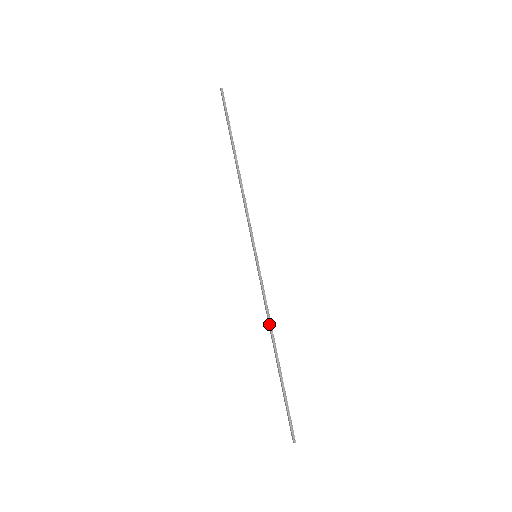
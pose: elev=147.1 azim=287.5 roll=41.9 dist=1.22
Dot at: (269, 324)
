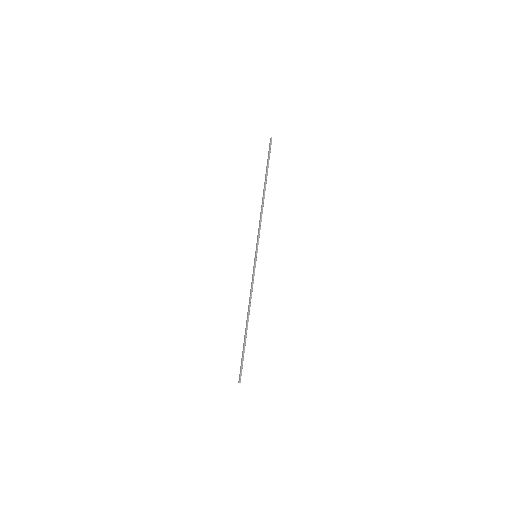
Dot at: (249, 303)
